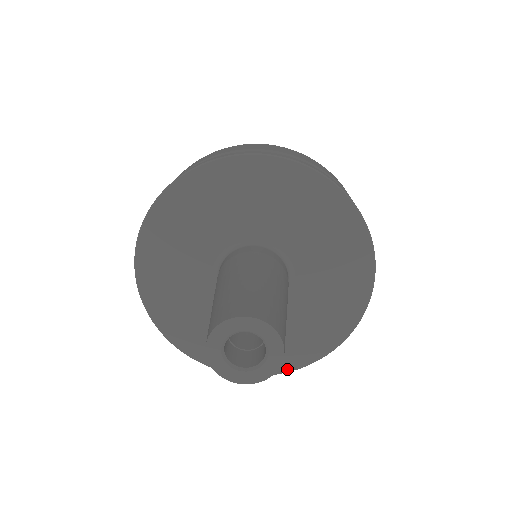
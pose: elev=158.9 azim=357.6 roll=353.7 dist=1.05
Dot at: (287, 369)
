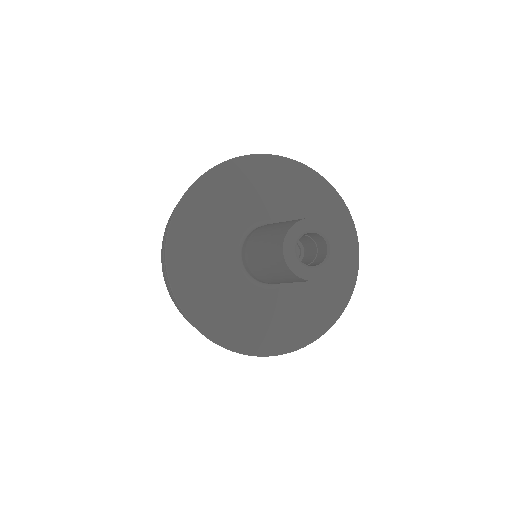
Dot at: (351, 288)
